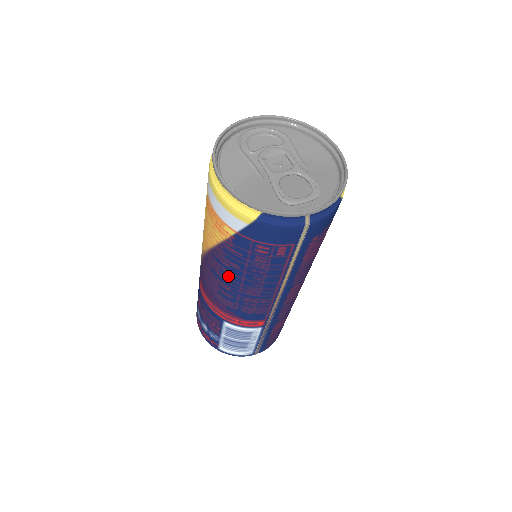
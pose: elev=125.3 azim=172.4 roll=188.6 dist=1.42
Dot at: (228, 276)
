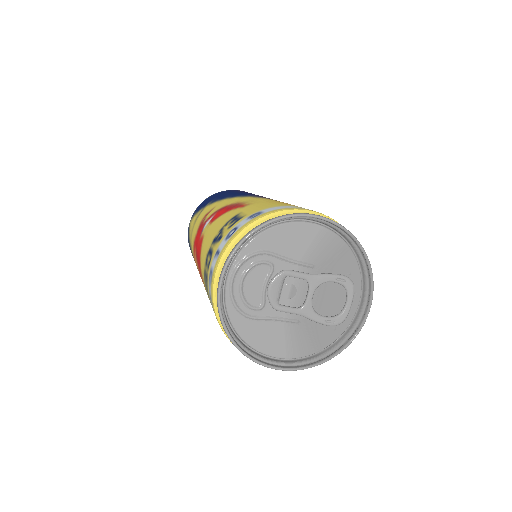
Dot at: occluded
